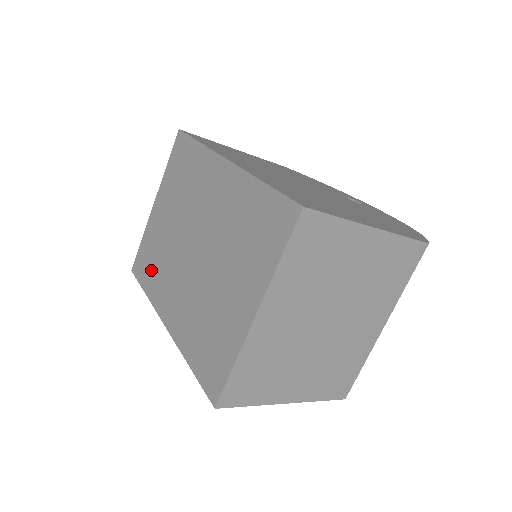
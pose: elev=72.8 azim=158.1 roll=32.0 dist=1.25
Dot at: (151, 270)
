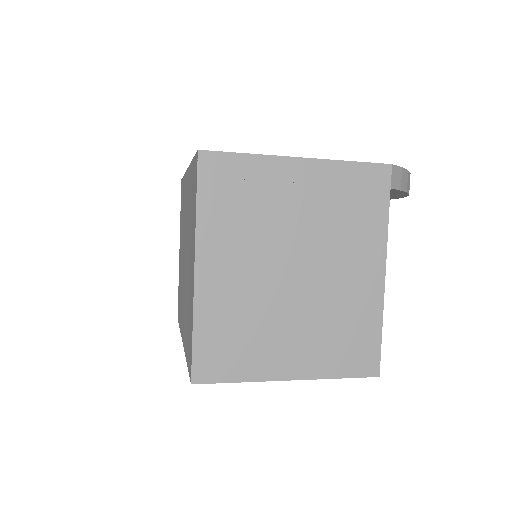
Dot at: occluded
